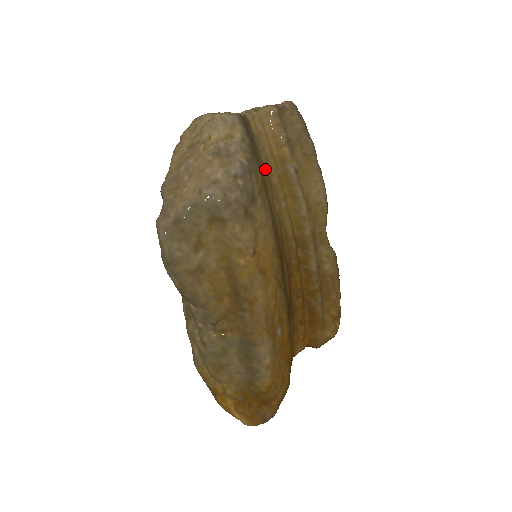
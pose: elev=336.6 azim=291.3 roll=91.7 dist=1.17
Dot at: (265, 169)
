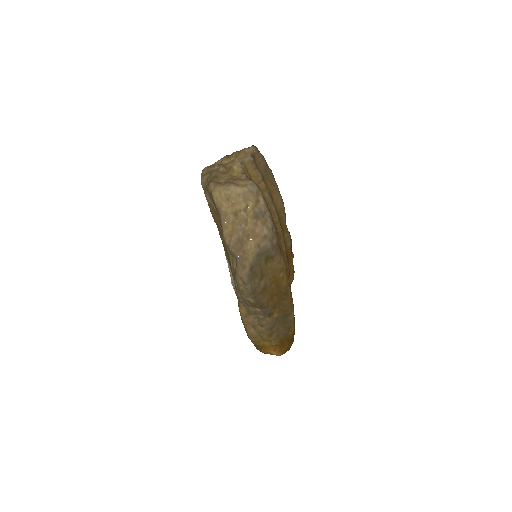
Dot at: occluded
